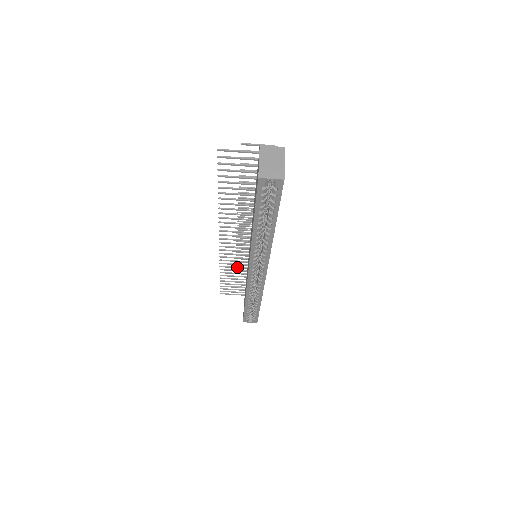
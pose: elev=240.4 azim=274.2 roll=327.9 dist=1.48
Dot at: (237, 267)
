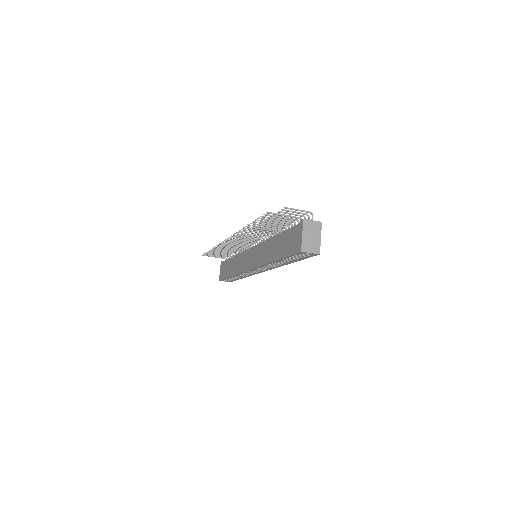
Dot at: (230, 249)
